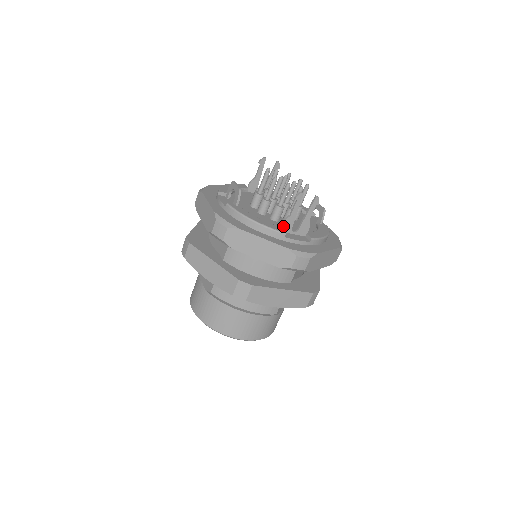
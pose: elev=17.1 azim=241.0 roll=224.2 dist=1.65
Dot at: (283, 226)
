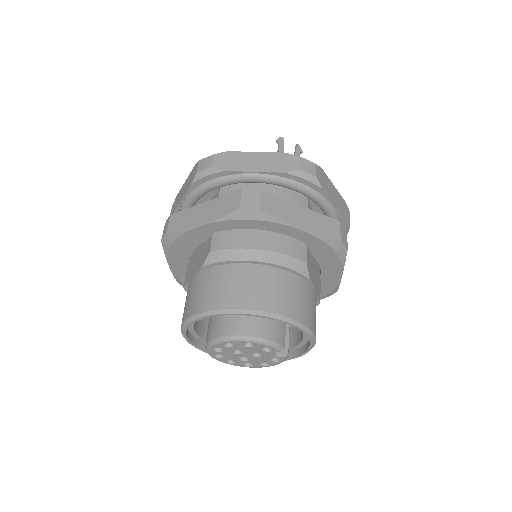
Dot at: occluded
